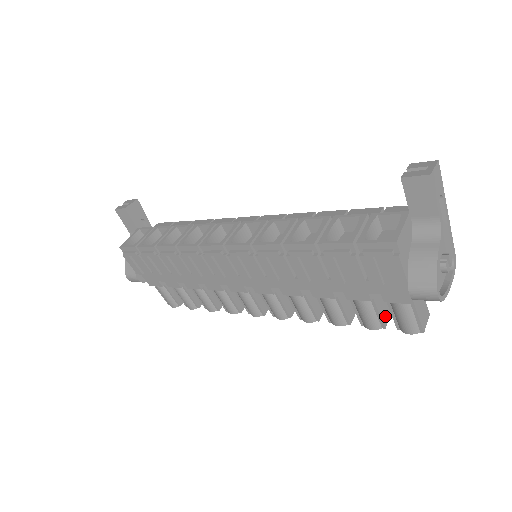
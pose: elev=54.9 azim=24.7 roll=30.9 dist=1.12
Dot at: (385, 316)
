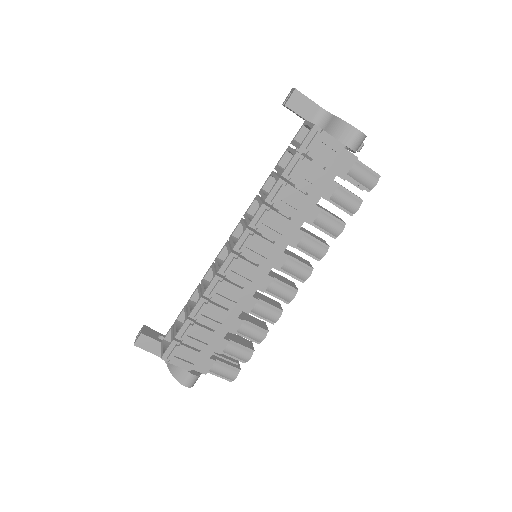
Dot at: (356, 195)
